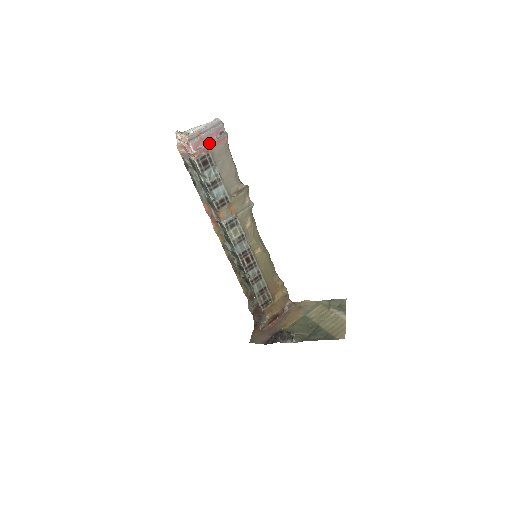
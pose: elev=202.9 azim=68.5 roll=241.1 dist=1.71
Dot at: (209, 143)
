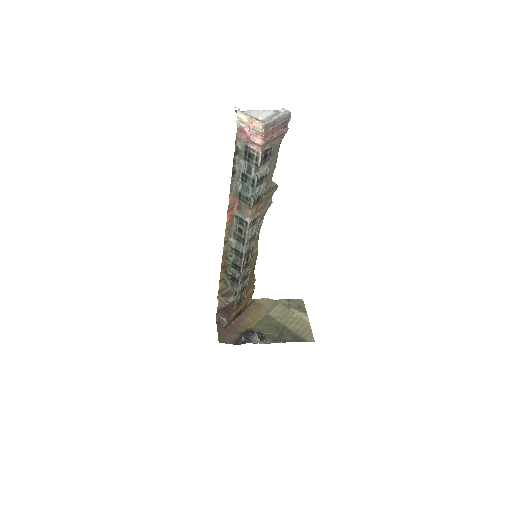
Dot at: (275, 136)
